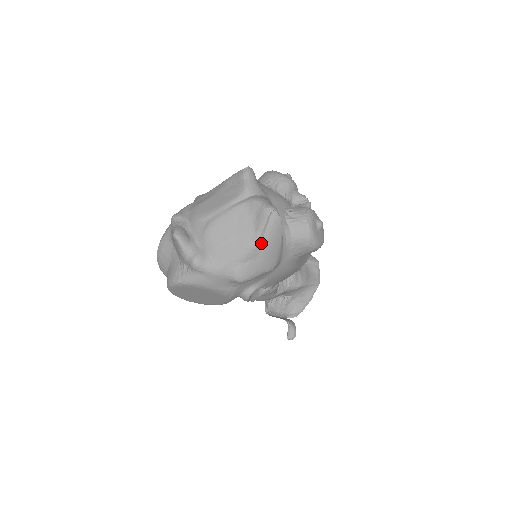
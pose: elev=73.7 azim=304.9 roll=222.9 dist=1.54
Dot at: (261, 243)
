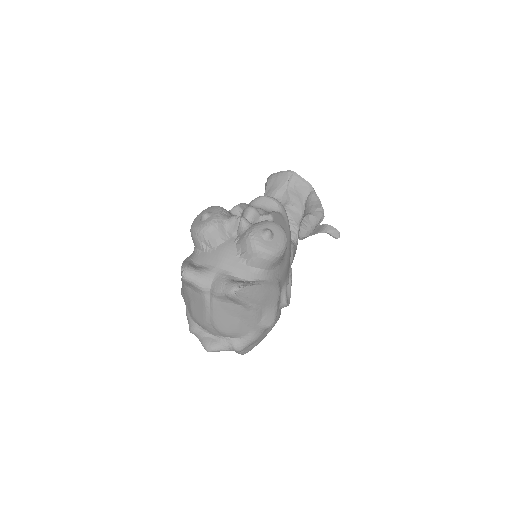
Dot at: (255, 305)
